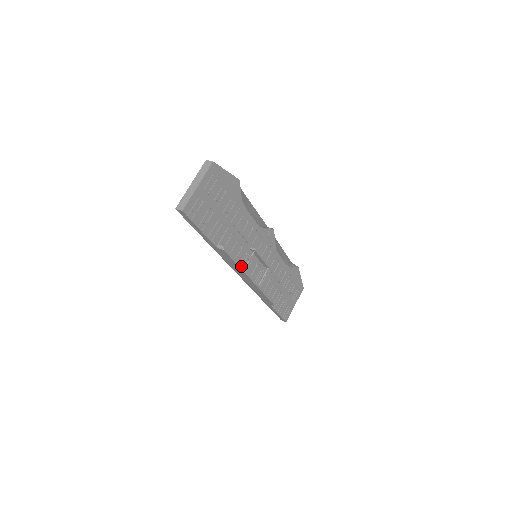
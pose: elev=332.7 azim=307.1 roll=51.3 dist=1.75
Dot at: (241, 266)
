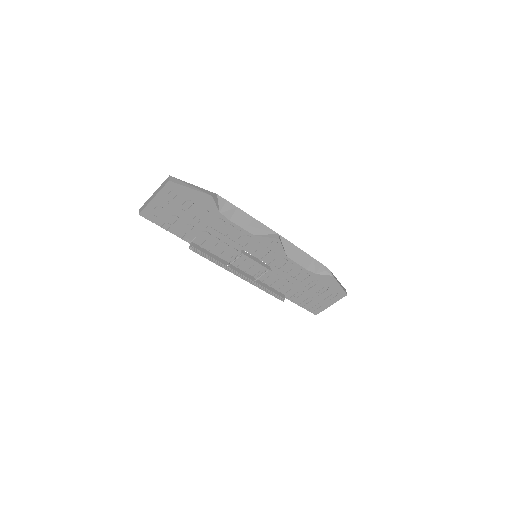
Dot at: (222, 263)
